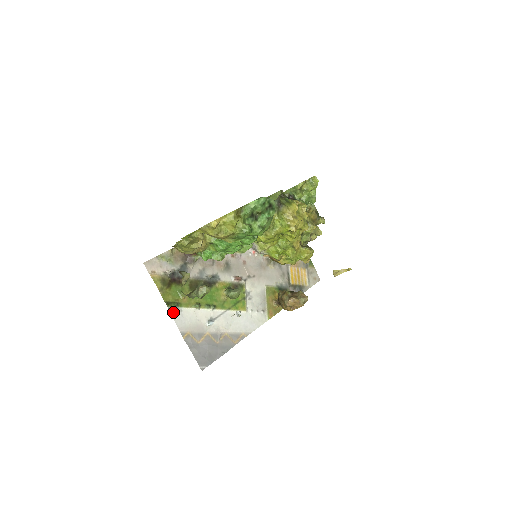
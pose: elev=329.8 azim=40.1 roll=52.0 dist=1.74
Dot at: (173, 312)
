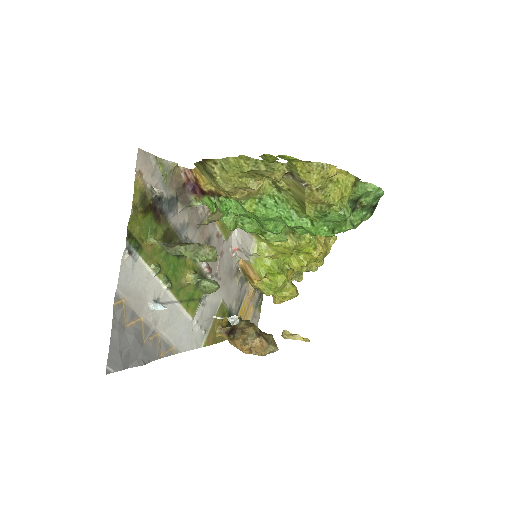
Dot at: (127, 254)
